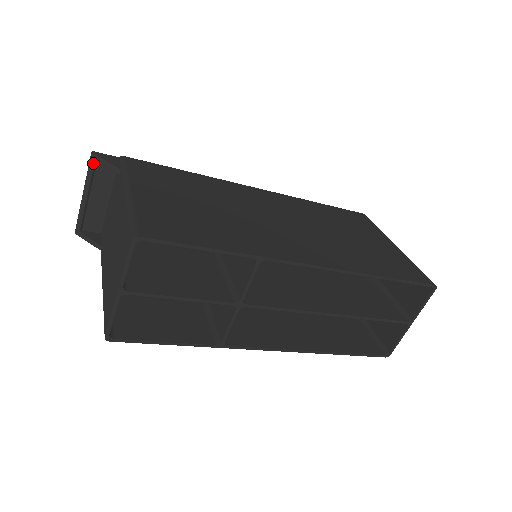
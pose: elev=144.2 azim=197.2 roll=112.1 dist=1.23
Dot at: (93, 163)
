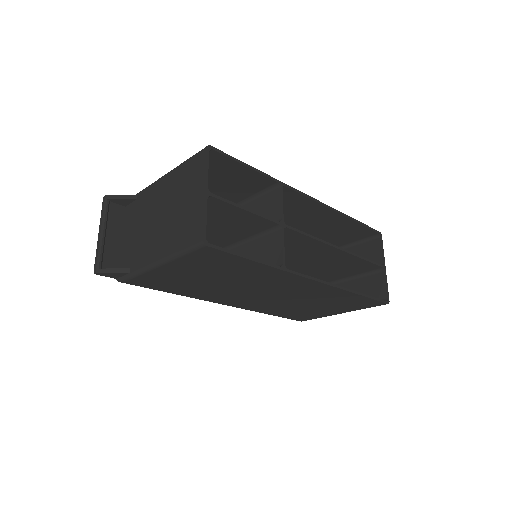
Dot at: (107, 204)
